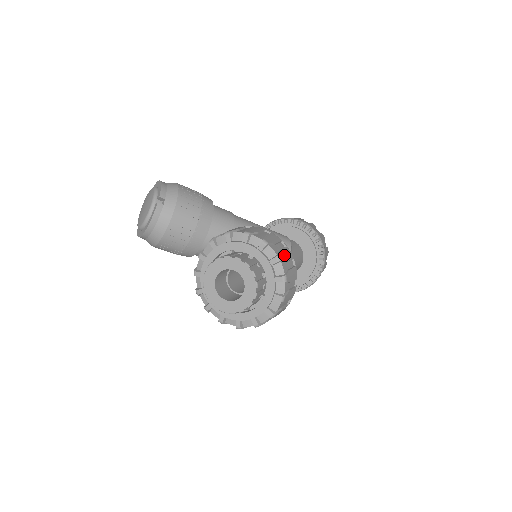
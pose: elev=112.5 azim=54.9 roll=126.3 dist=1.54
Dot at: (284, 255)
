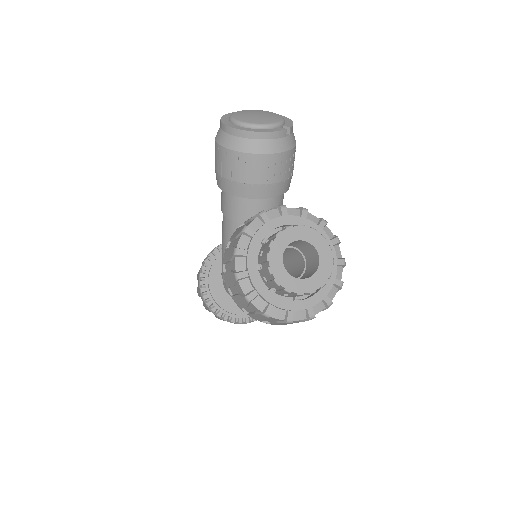
Dot at: occluded
